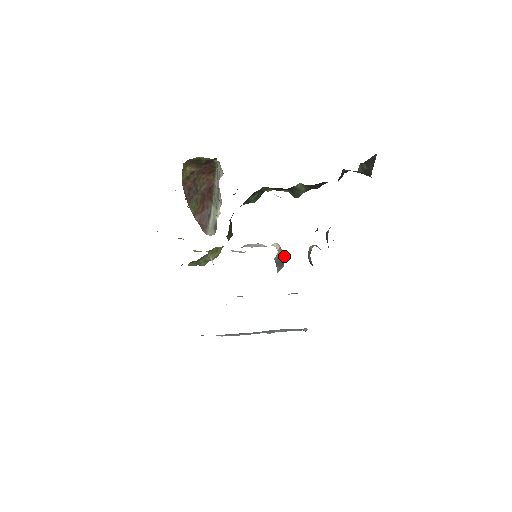
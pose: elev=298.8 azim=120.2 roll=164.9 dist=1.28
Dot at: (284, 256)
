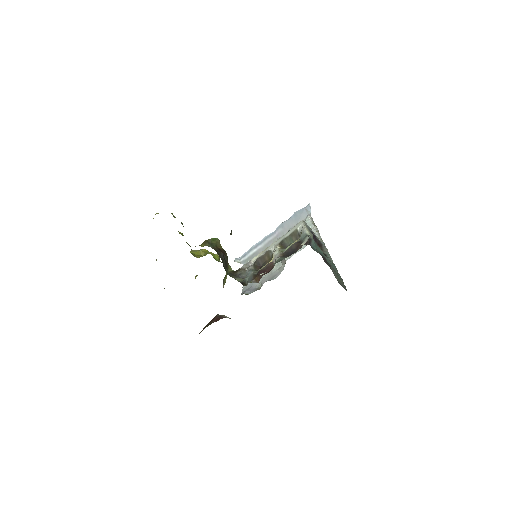
Dot at: occluded
